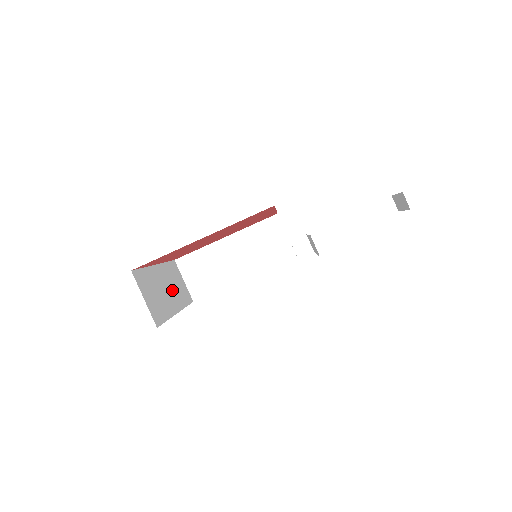
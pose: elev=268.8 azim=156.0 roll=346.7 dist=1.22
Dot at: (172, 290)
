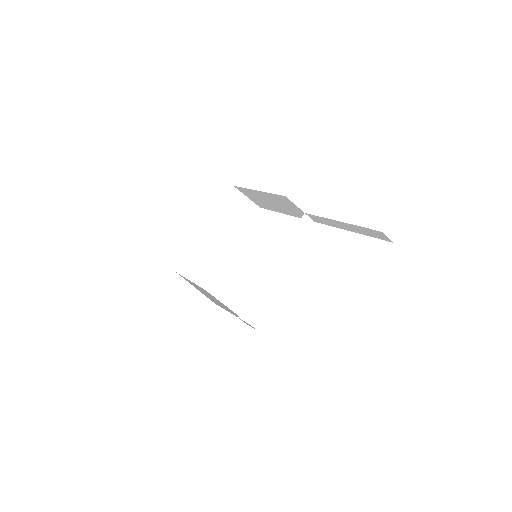
Dot at: (227, 232)
